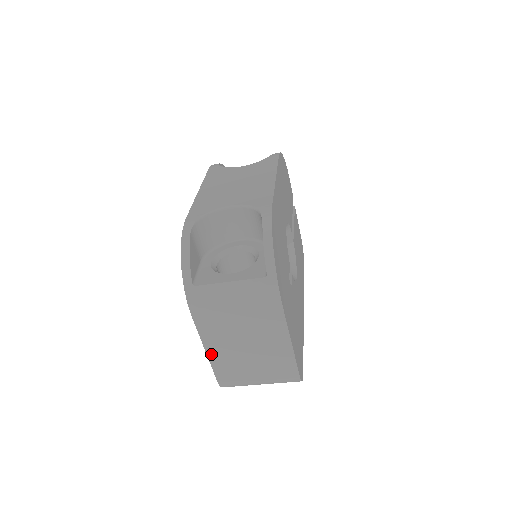
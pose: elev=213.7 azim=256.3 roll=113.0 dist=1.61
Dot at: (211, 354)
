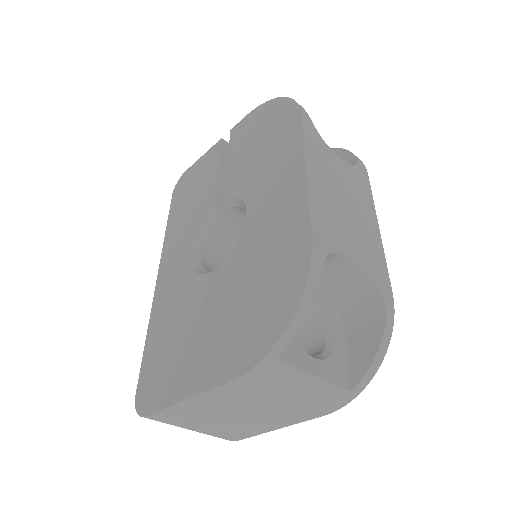
Dot at: (186, 403)
